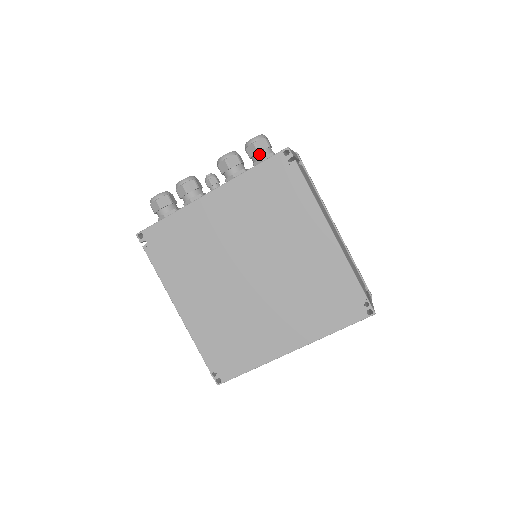
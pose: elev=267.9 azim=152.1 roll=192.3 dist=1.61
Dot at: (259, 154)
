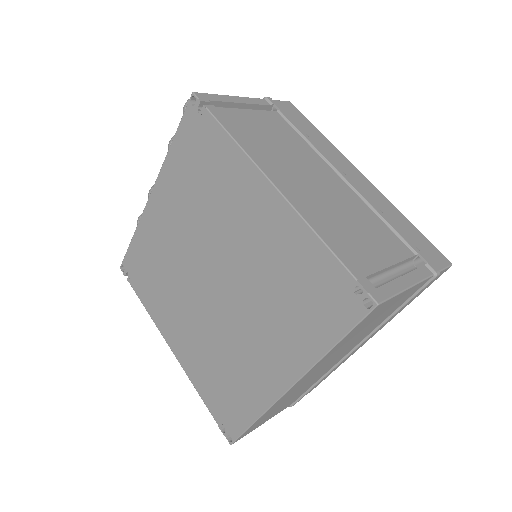
Dot at: occluded
